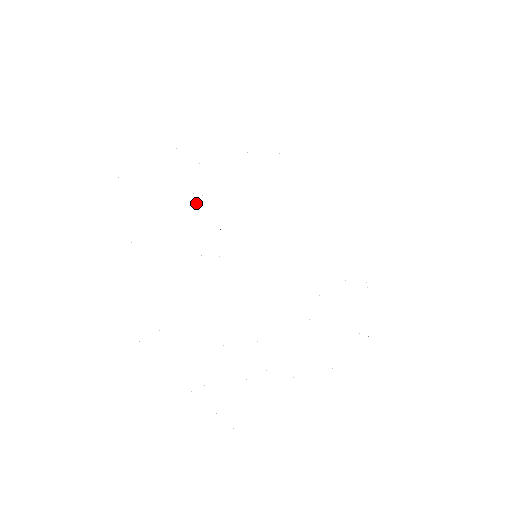
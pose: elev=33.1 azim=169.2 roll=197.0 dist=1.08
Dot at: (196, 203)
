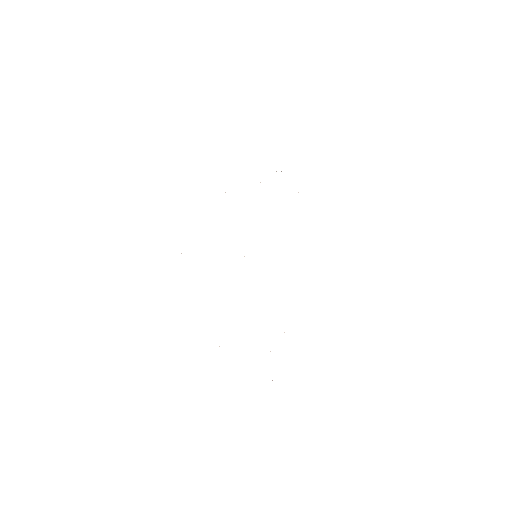
Dot at: occluded
